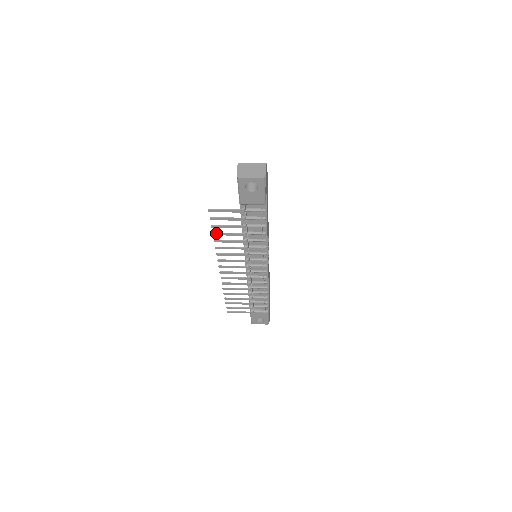
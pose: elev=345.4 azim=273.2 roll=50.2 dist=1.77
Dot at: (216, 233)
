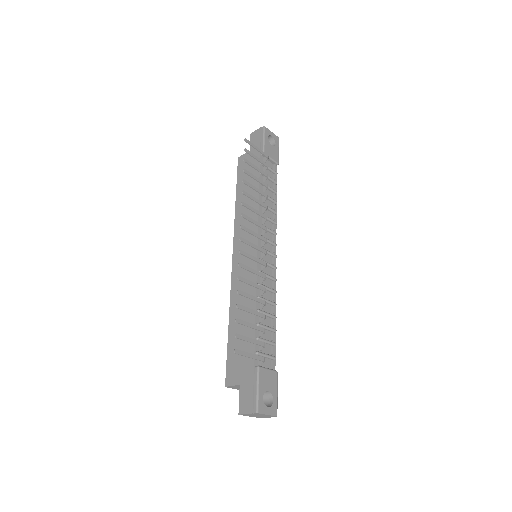
Dot at: (246, 170)
